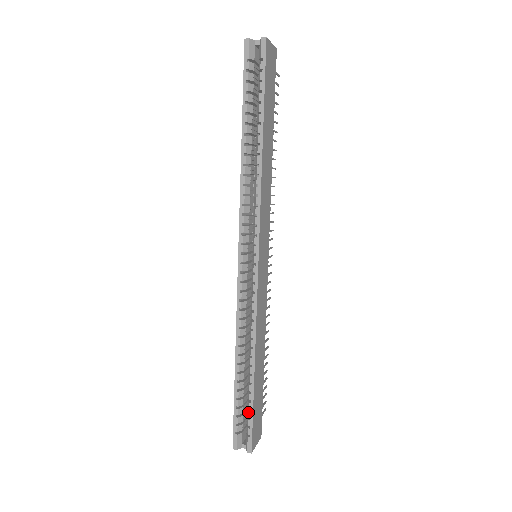
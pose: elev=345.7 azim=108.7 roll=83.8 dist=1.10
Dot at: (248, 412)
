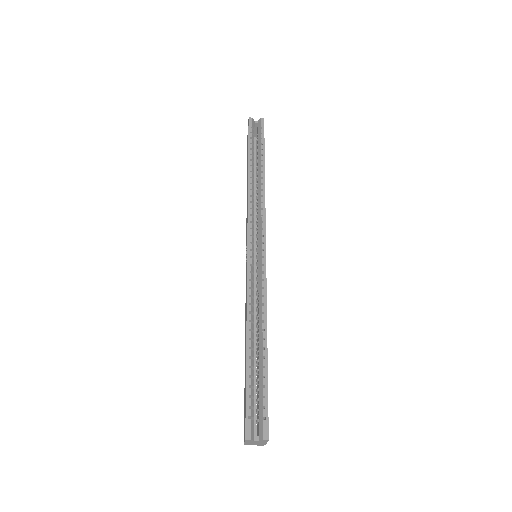
Dot at: (262, 389)
